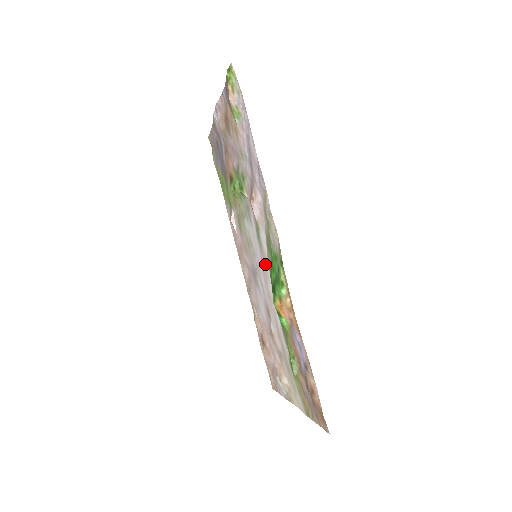
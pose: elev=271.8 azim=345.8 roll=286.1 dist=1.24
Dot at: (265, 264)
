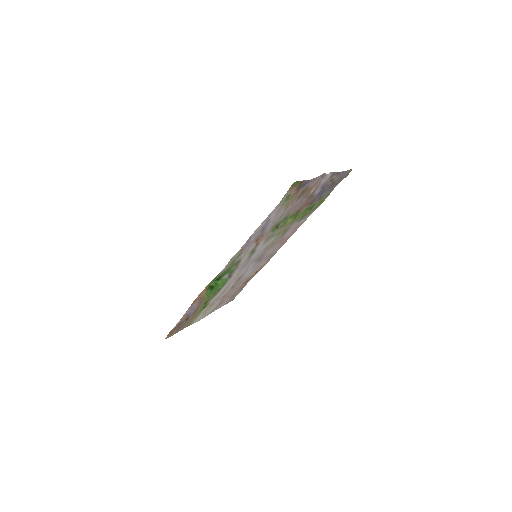
Dot at: occluded
